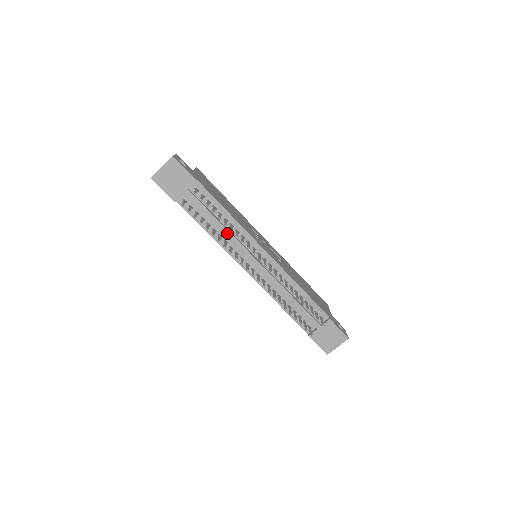
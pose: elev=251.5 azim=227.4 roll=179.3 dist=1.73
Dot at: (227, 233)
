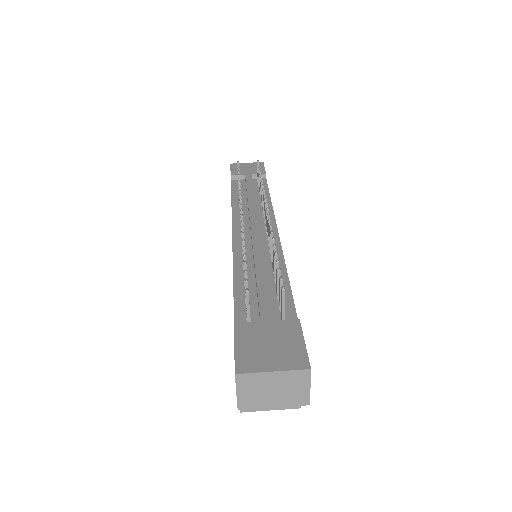
Dot at: (252, 201)
